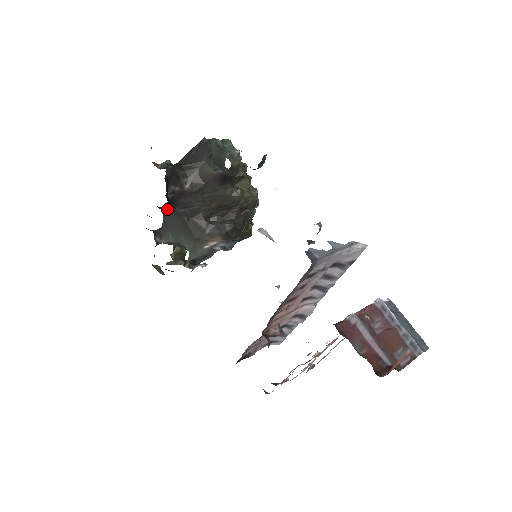
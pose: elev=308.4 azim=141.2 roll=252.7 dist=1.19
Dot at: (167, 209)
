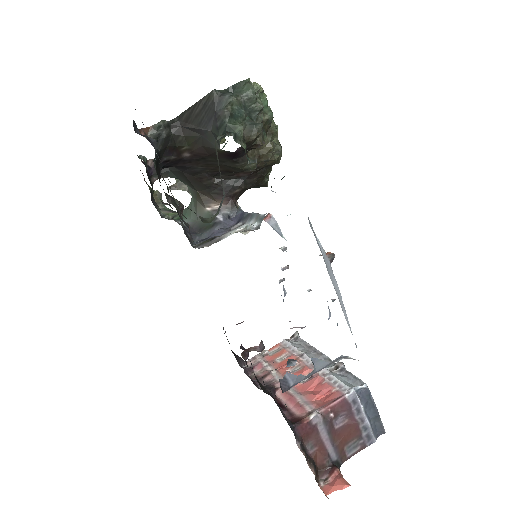
Dot at: occluded
